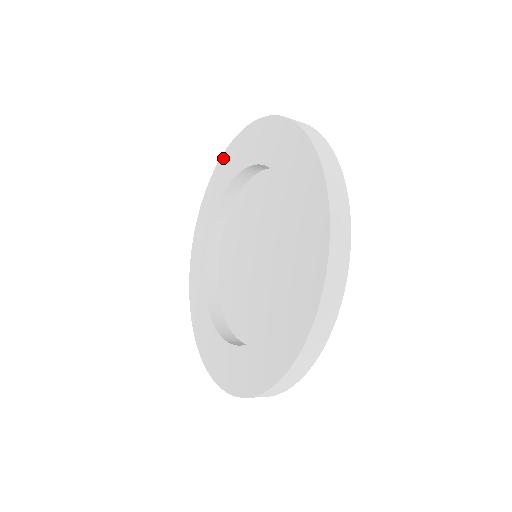
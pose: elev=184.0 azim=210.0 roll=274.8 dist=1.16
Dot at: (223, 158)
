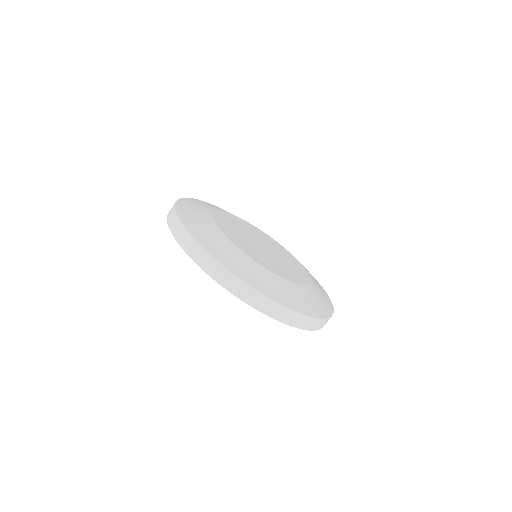
Dot at: occluded
